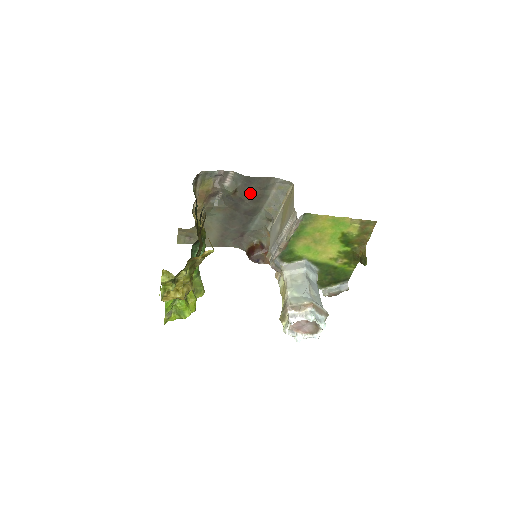
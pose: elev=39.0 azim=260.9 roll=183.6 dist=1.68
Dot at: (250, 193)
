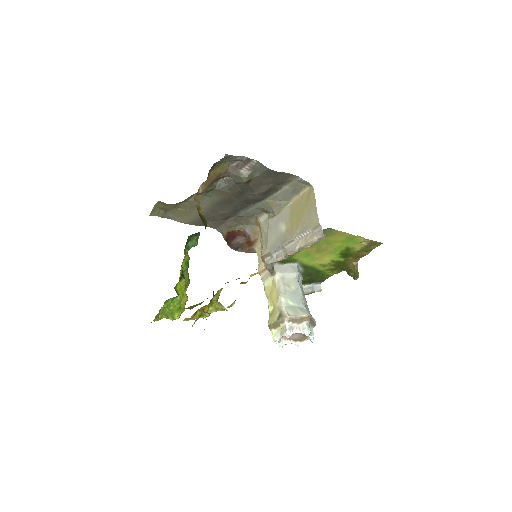
Dot at: (264, 185)
